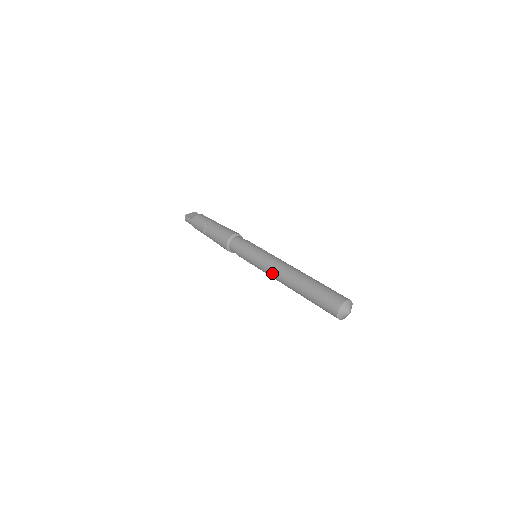
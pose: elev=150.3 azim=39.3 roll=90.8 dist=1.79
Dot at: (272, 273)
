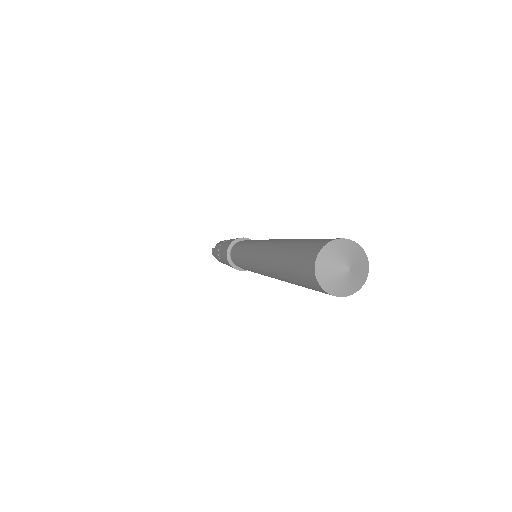
Dot at: (254, 258)
